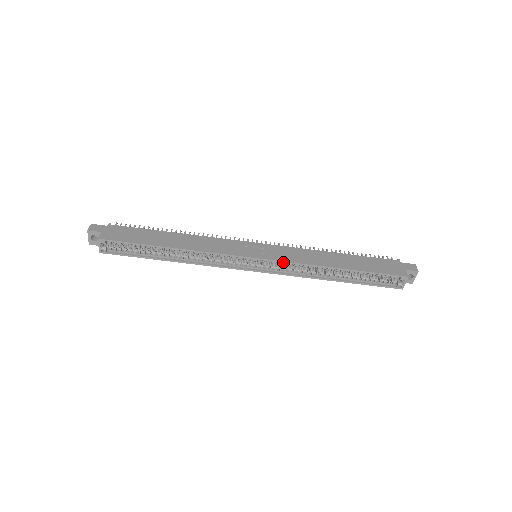
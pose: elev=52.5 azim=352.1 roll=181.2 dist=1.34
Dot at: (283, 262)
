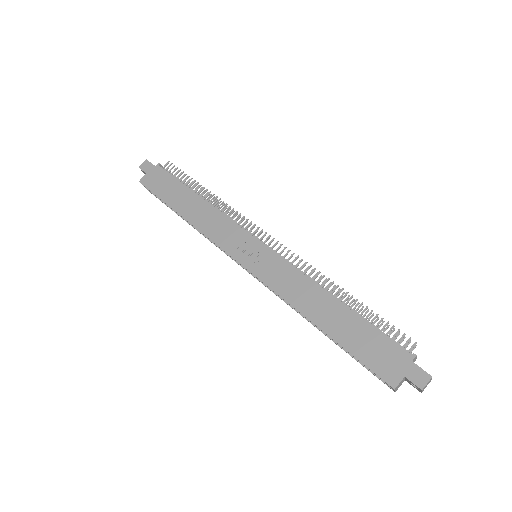
Dot at: (264, 283)
